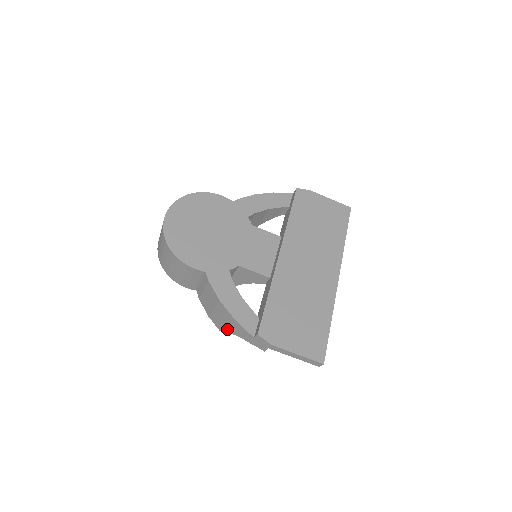
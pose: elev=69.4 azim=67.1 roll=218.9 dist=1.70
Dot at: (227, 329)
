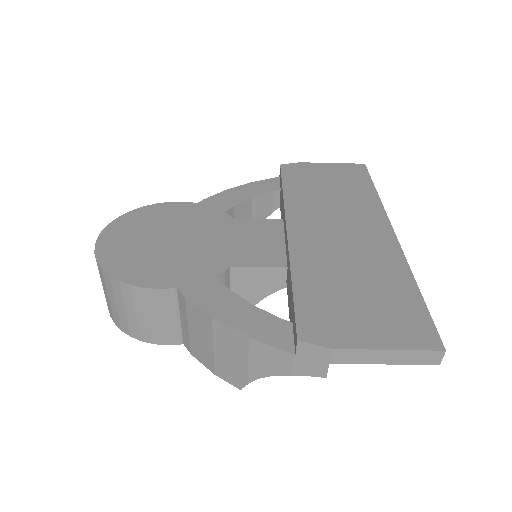
Dot at: (248, 374)
